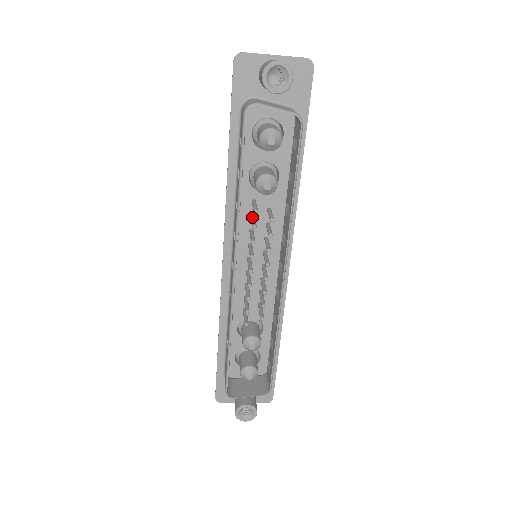
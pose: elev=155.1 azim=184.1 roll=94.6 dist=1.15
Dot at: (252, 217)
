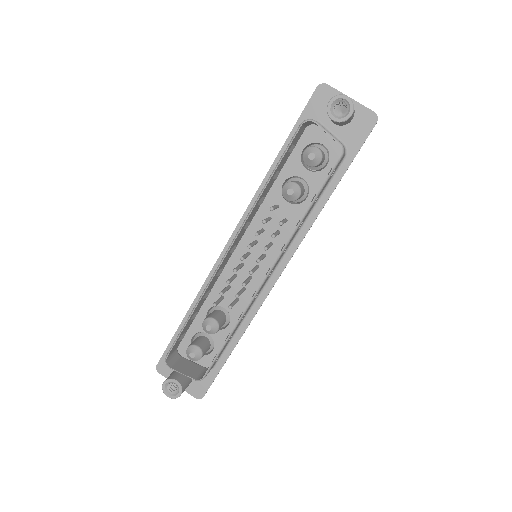
Dot at: (268, 217)
